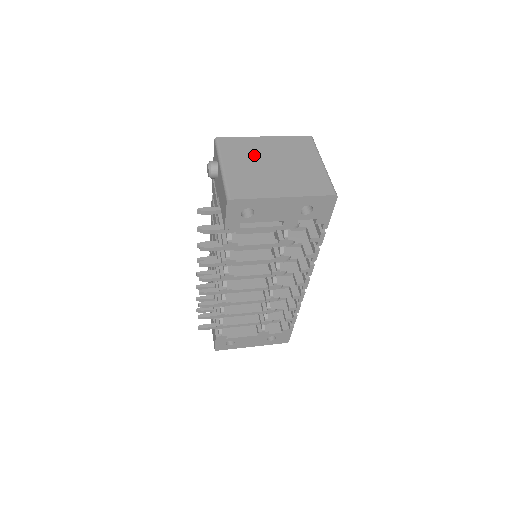
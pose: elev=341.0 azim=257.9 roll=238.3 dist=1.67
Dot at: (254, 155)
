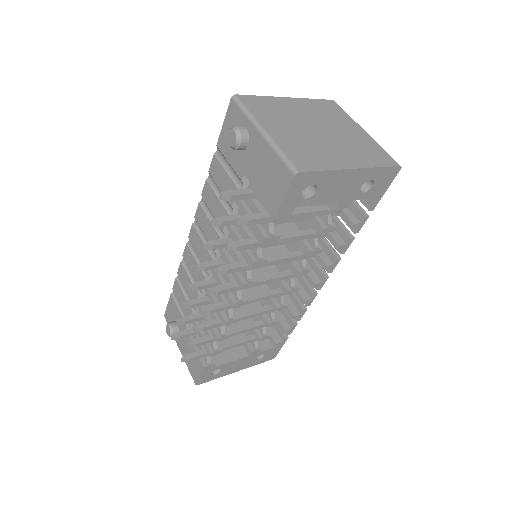
Dot at: (291, 118)
